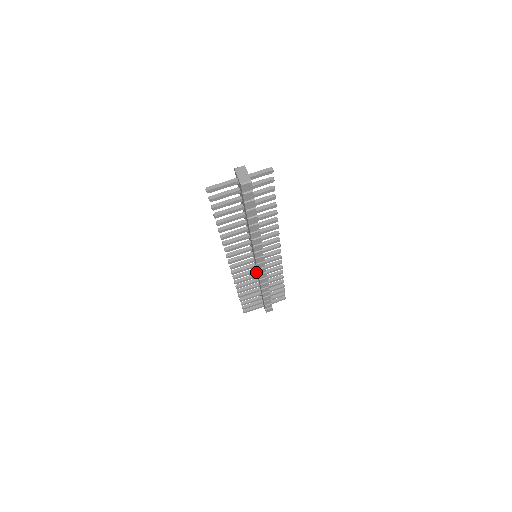
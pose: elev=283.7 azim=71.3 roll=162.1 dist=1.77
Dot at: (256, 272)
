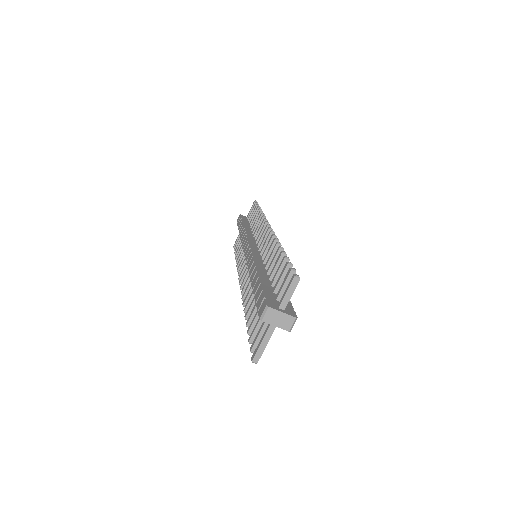
Dot at: occluded
